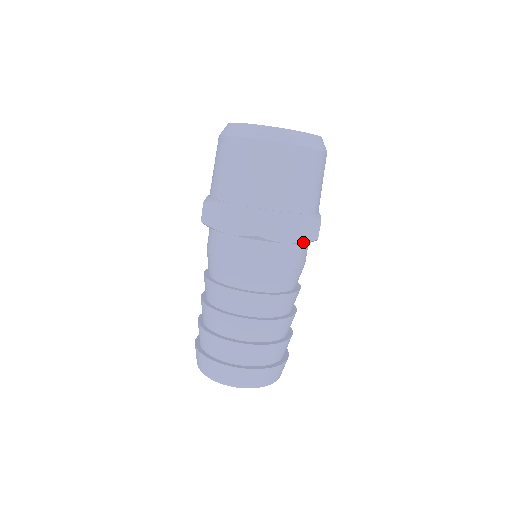
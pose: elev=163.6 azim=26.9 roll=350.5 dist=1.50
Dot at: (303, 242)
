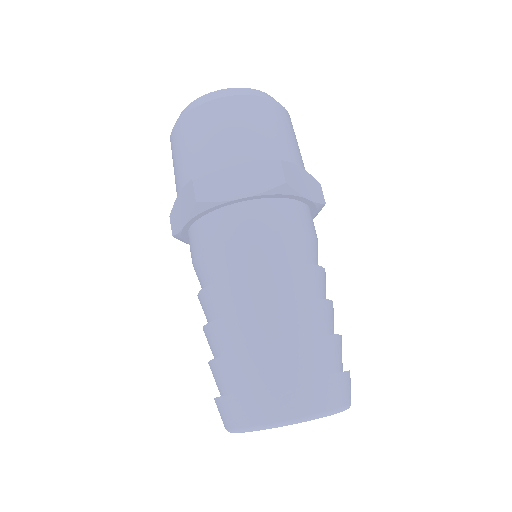
Dot at: (317, 203)
